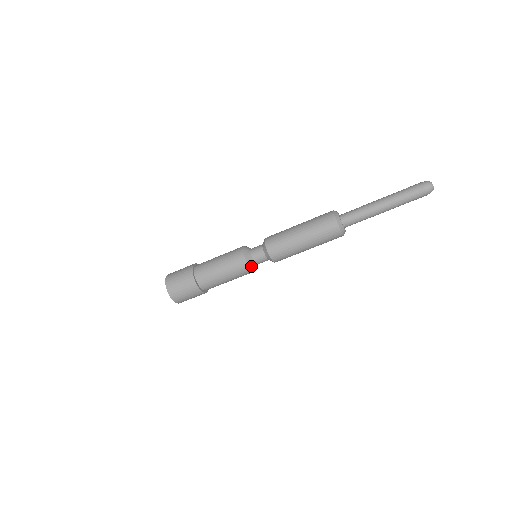
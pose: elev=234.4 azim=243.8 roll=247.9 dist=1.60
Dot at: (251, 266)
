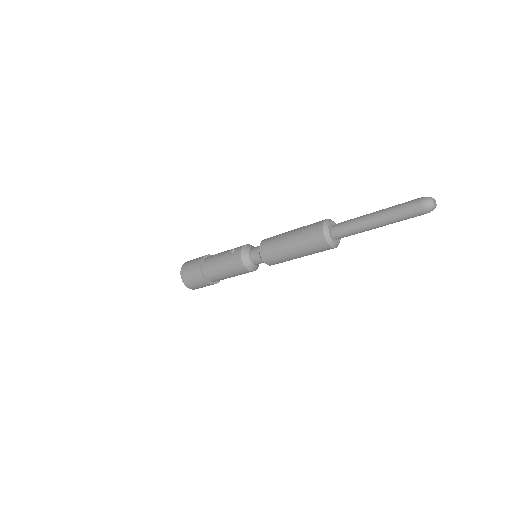
Dot at: (257, 268)
